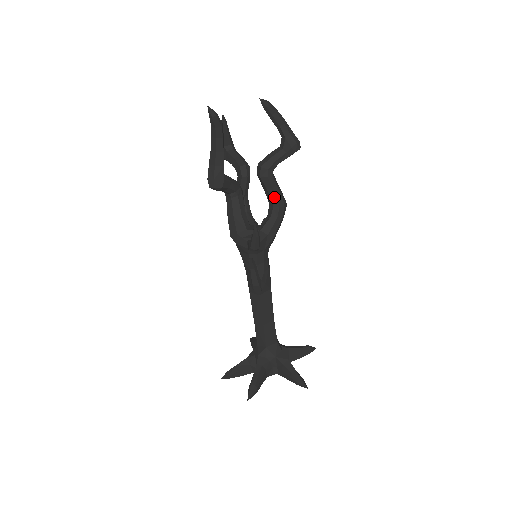
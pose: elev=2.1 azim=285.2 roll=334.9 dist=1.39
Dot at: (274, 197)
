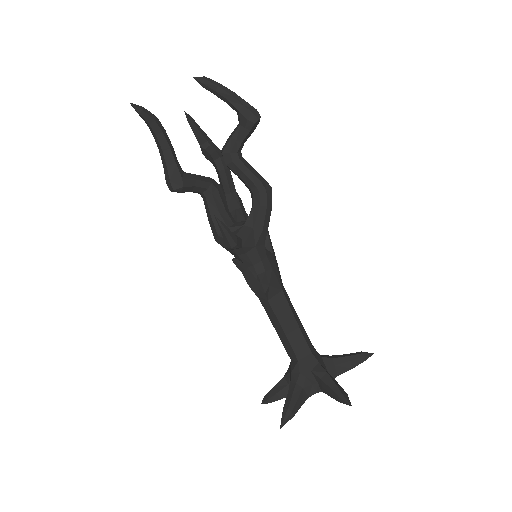
Dot at: (250, 183)
